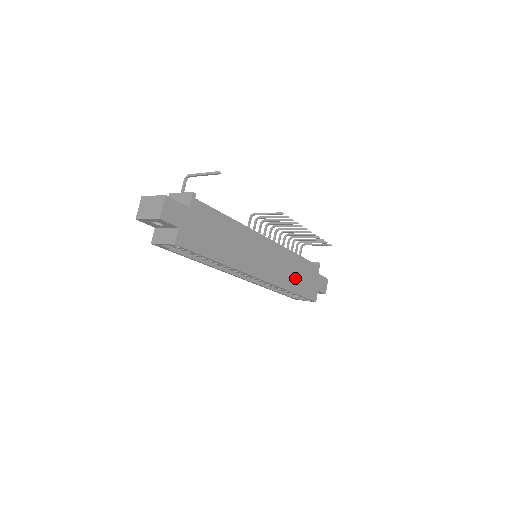
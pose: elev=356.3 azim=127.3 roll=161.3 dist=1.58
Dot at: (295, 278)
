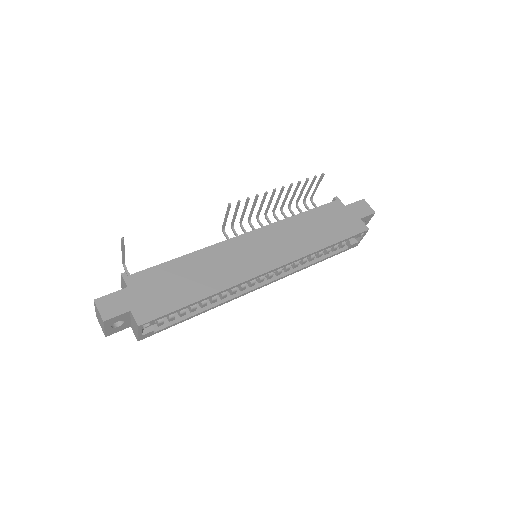
Dot at: (316, 234)
